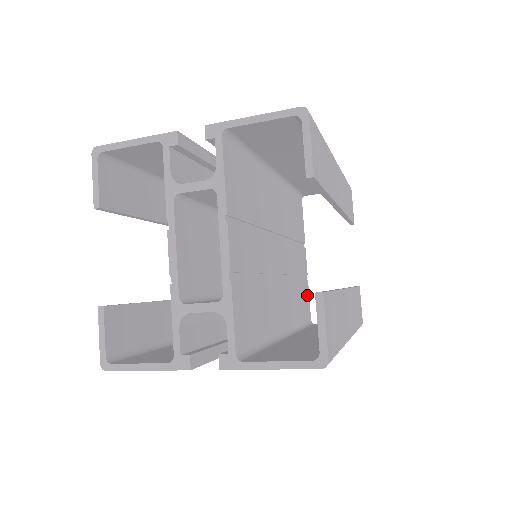
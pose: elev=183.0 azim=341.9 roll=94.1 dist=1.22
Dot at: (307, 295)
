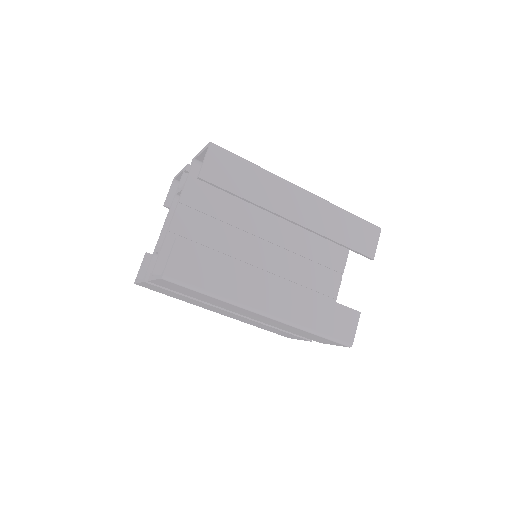
Dot at: occluded
